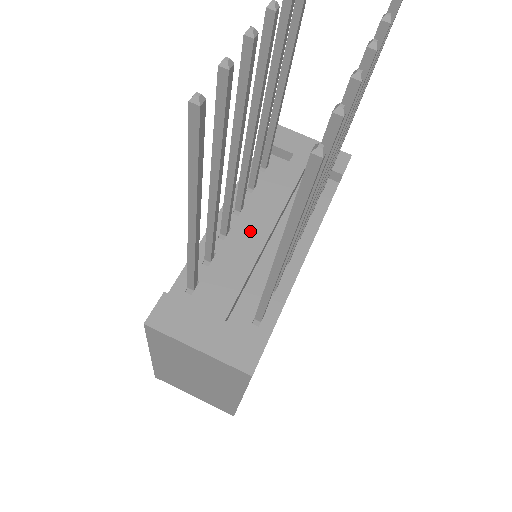
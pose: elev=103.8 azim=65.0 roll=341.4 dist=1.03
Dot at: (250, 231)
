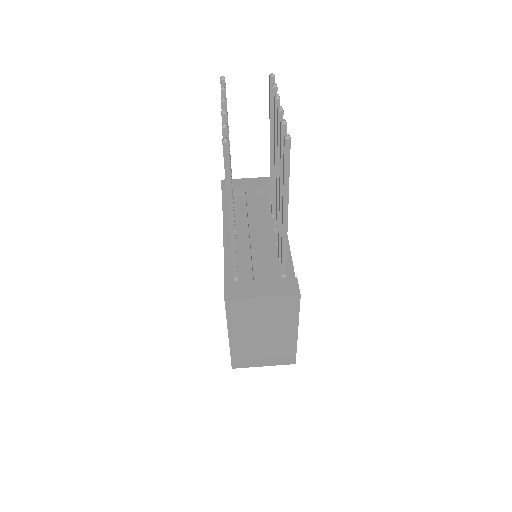
Dot at: (249, 234)
